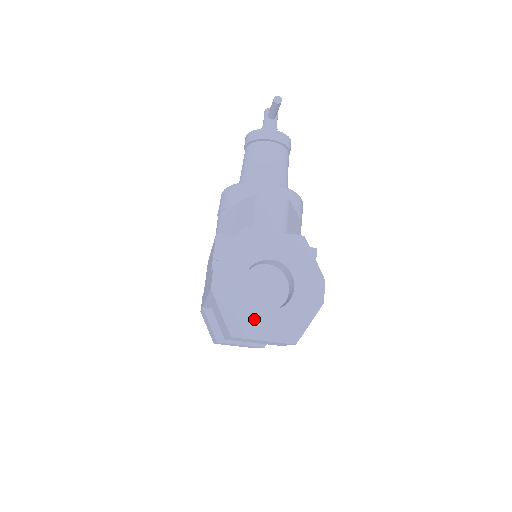
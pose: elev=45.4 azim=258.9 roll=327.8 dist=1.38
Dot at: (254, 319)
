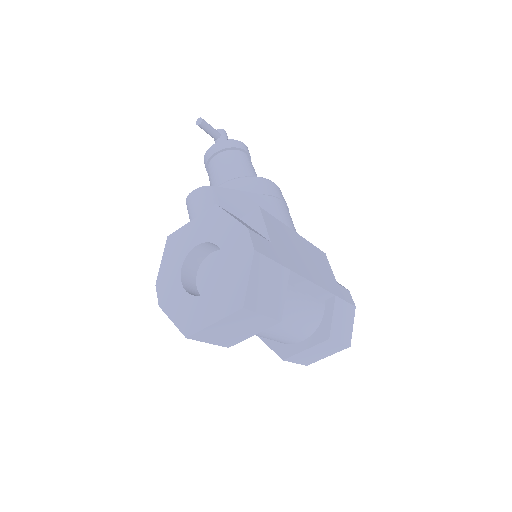
Dot at: (199, 309)
